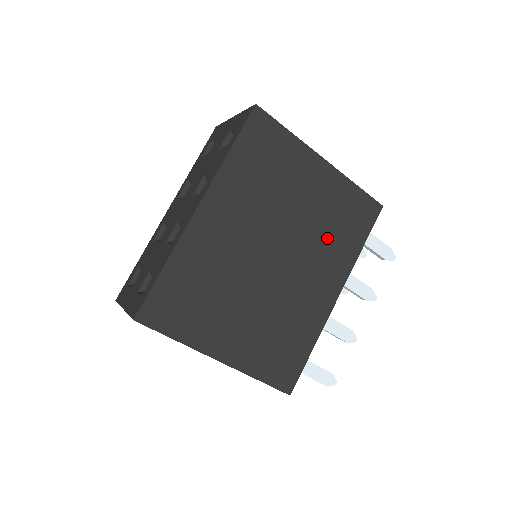
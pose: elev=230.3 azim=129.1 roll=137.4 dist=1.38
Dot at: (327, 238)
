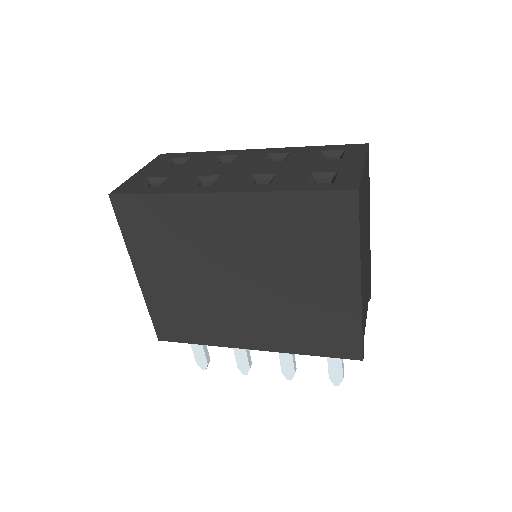
Dot at: (292, 320)
